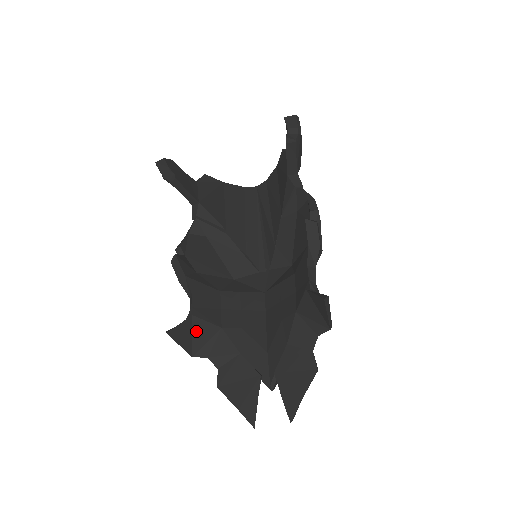
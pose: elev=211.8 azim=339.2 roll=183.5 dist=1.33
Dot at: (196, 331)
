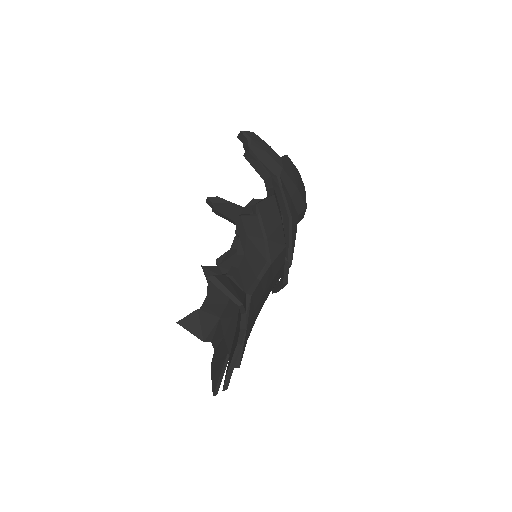
Dot at: (203, 321)
